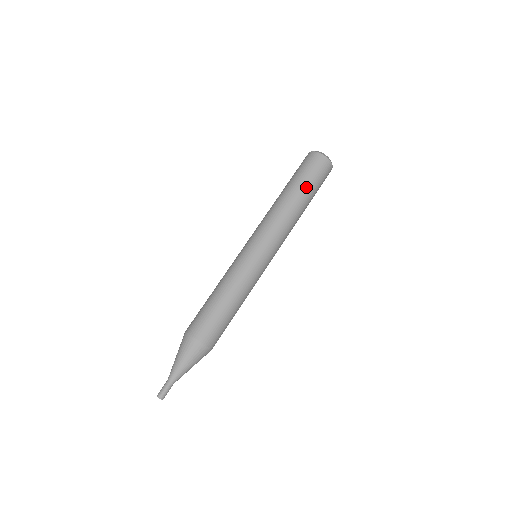
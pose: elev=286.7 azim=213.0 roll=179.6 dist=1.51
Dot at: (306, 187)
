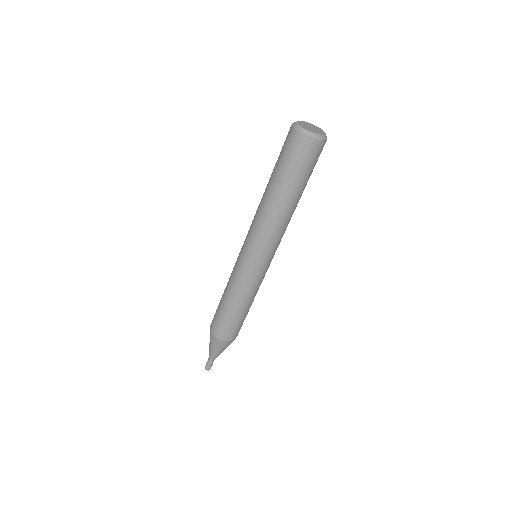
Dot at: (286, 182)
